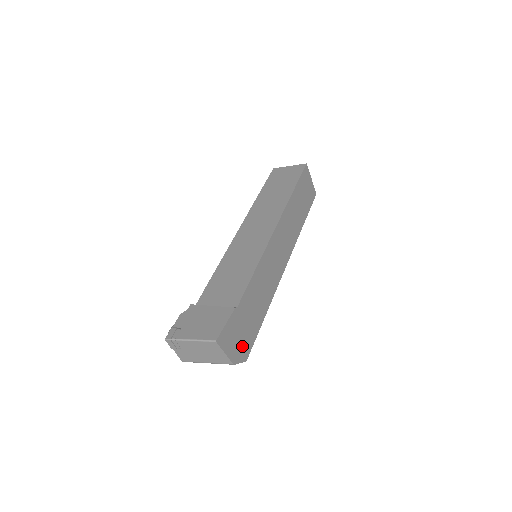
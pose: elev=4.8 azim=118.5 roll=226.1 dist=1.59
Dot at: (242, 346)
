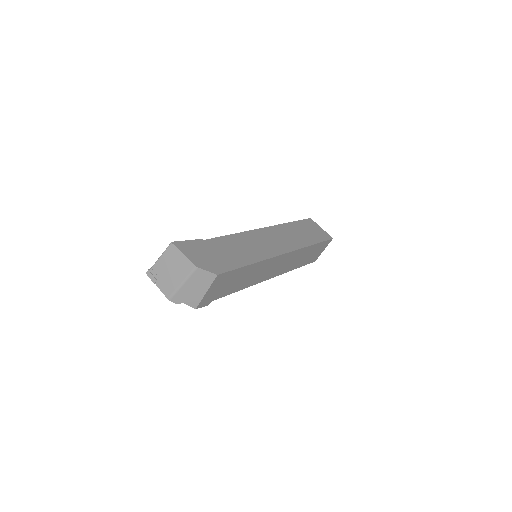
Dot at: (211, 263)
